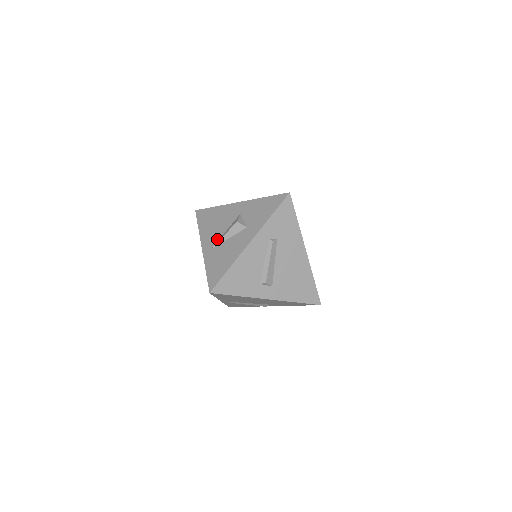
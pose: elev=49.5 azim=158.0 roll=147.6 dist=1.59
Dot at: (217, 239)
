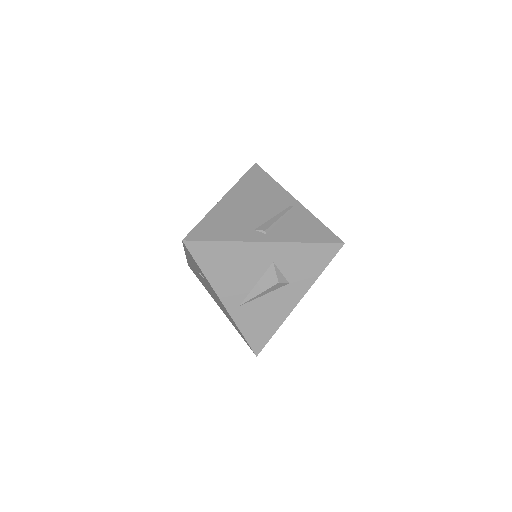
Dot at: (245, 294)
